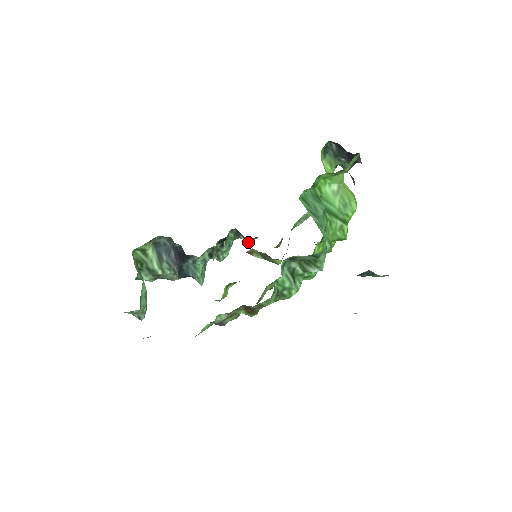
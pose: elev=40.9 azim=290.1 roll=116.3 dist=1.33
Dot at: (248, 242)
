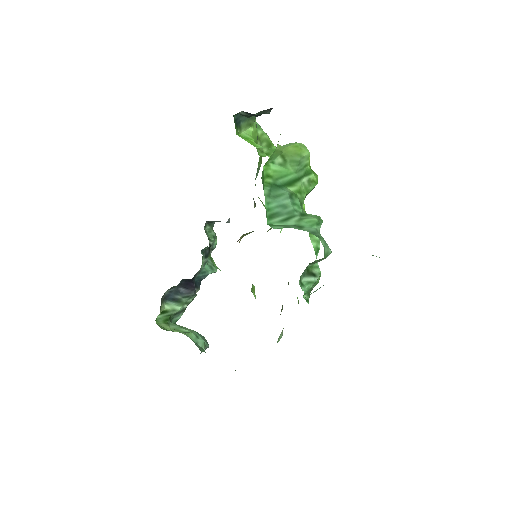
Dot at: occluded
